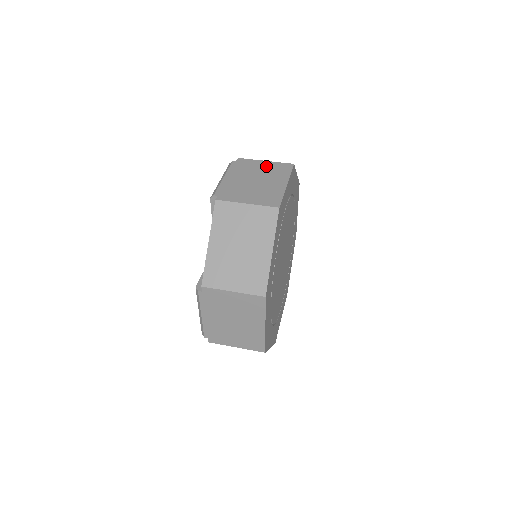
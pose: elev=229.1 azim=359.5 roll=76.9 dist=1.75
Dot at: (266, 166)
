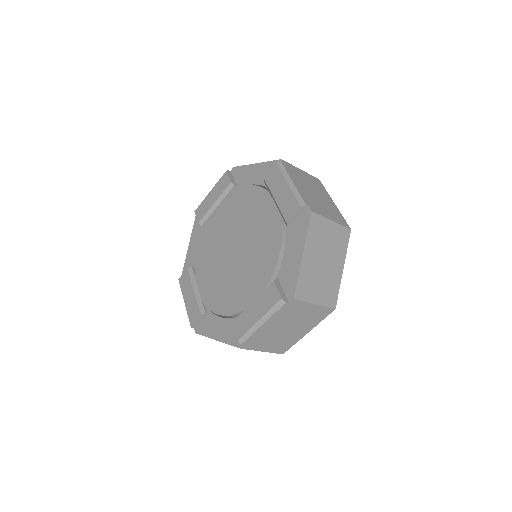
Dot at: (307, 177)
